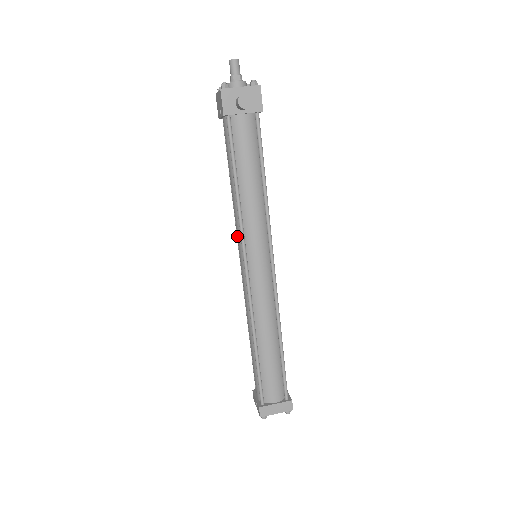
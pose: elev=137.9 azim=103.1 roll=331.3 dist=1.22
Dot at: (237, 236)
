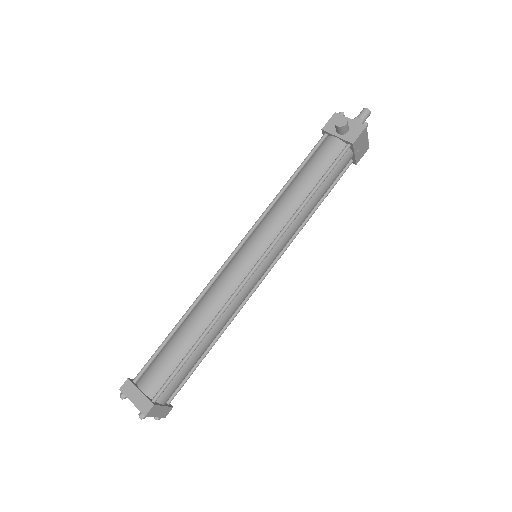
Dot at: occluded
